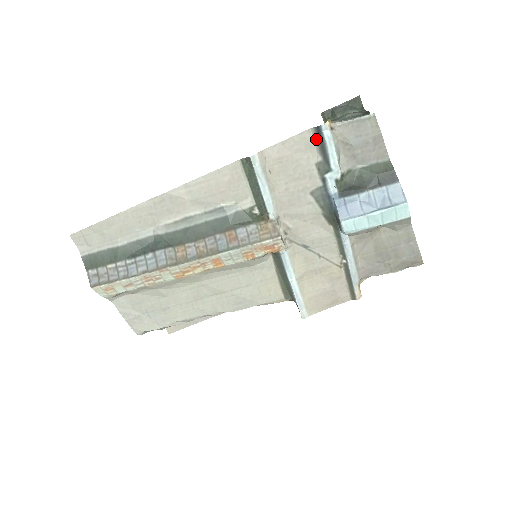
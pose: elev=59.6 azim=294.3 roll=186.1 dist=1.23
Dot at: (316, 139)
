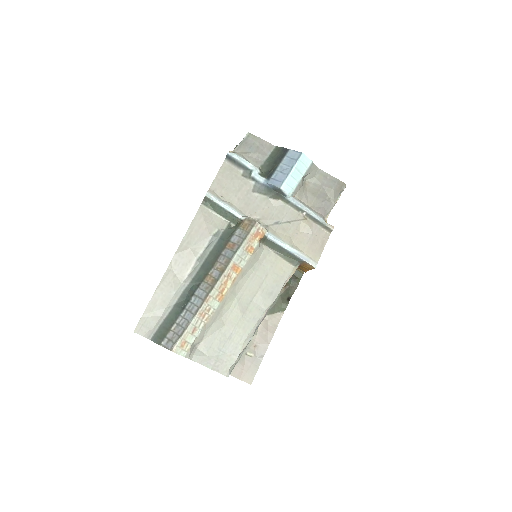
Dot at: (231, 163)
